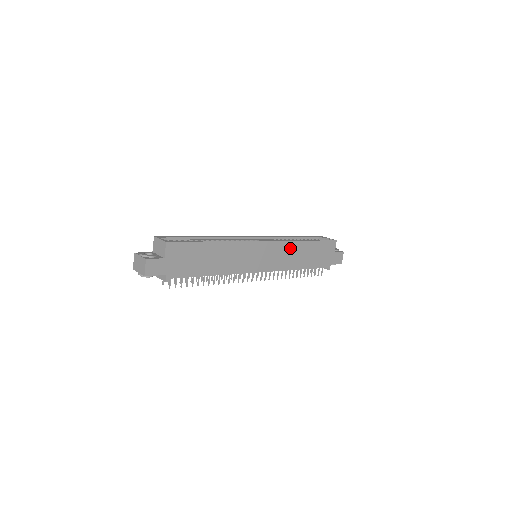
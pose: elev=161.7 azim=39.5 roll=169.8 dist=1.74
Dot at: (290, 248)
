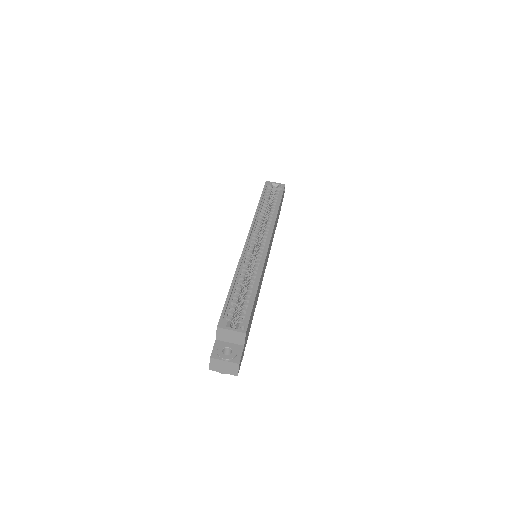
Dot at: (274, 228)
